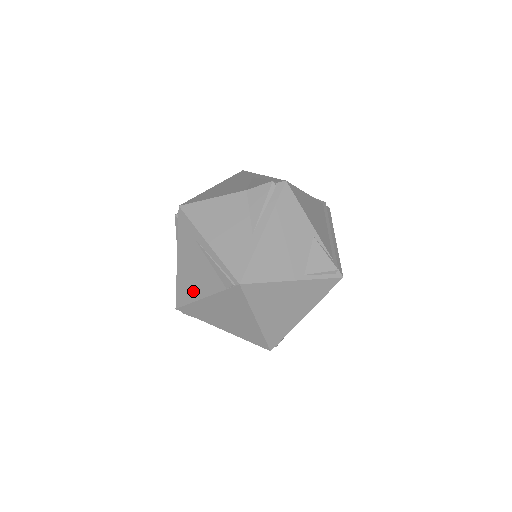
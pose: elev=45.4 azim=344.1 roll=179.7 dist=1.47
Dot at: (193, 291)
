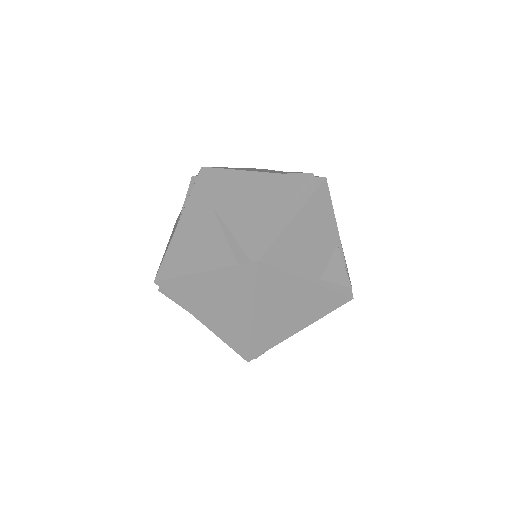
Dot at: (188, 263)
